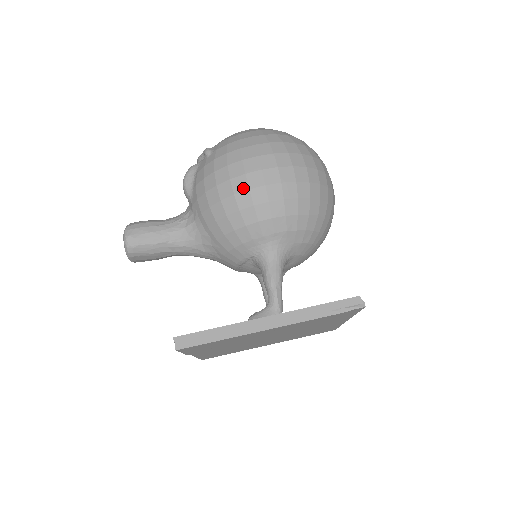
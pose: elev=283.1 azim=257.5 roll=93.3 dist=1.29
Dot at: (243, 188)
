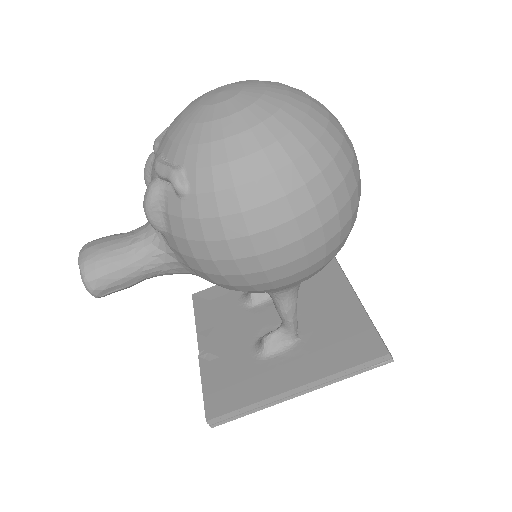
Dot at: (255, 270)
